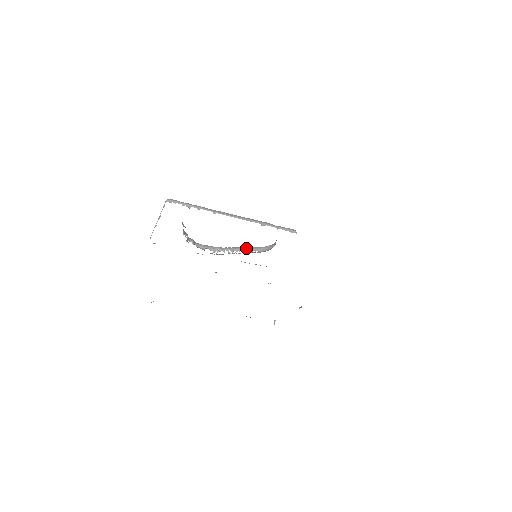
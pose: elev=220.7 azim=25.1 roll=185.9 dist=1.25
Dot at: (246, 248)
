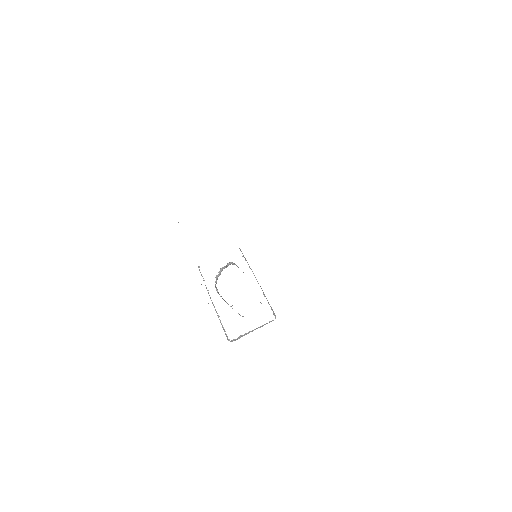
Dot at: occluded
